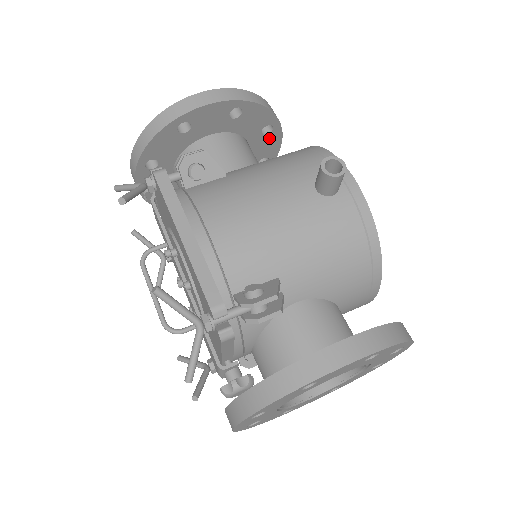
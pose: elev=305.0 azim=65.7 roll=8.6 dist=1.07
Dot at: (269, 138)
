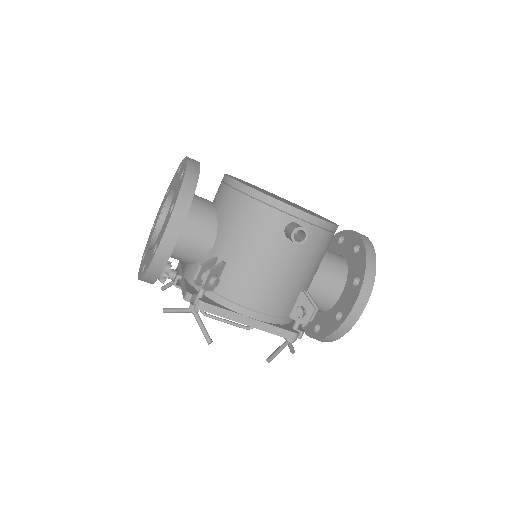
Dot at: occluded
